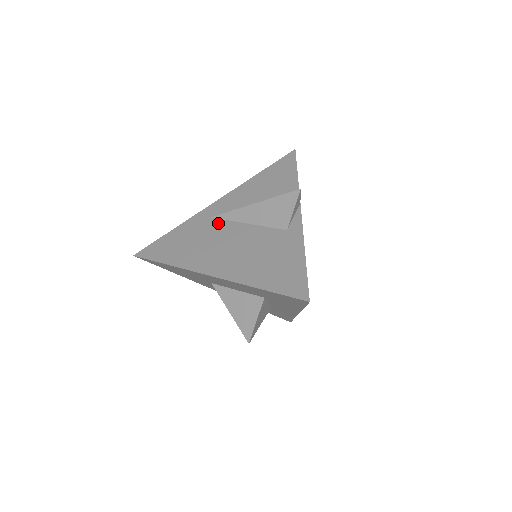
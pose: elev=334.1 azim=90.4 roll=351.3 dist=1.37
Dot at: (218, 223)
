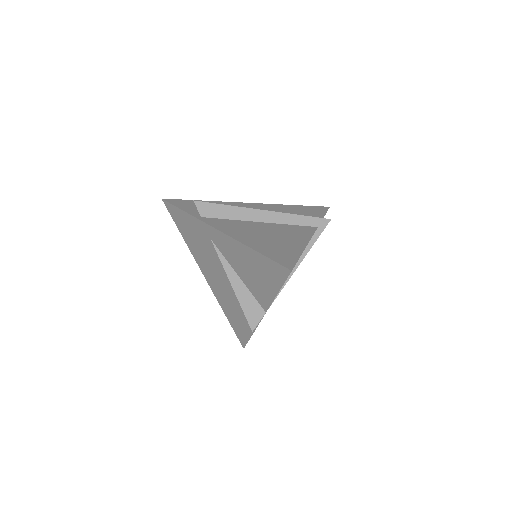
Dot at: (214, 251)
